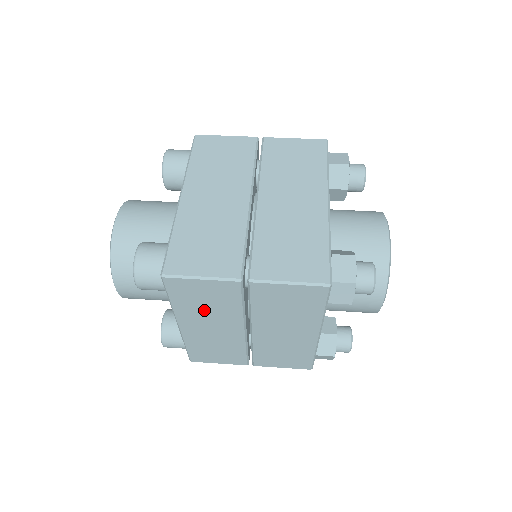
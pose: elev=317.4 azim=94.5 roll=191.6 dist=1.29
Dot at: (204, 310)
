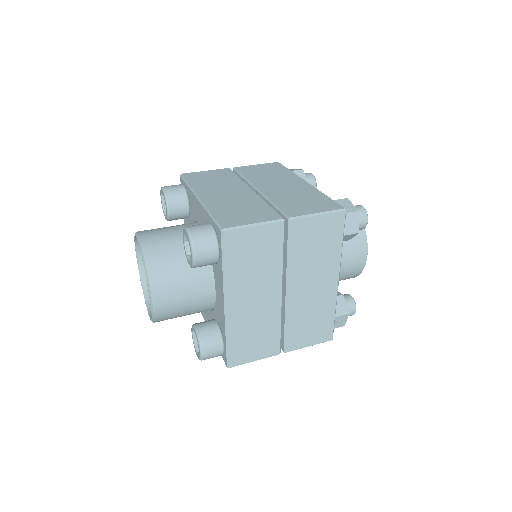
Dot at: (251, 272)
